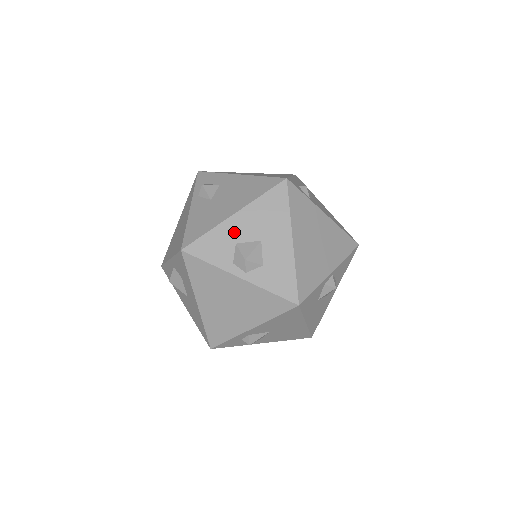
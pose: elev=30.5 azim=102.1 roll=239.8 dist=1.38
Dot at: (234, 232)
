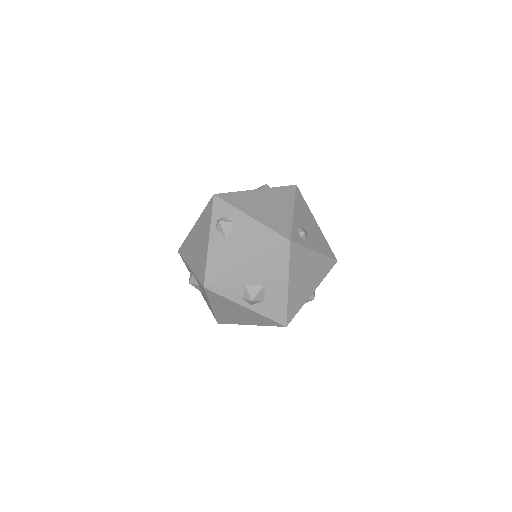
Dot at: (245, 277)
